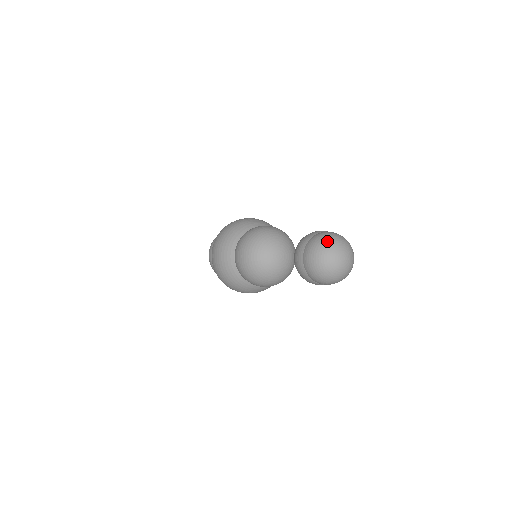
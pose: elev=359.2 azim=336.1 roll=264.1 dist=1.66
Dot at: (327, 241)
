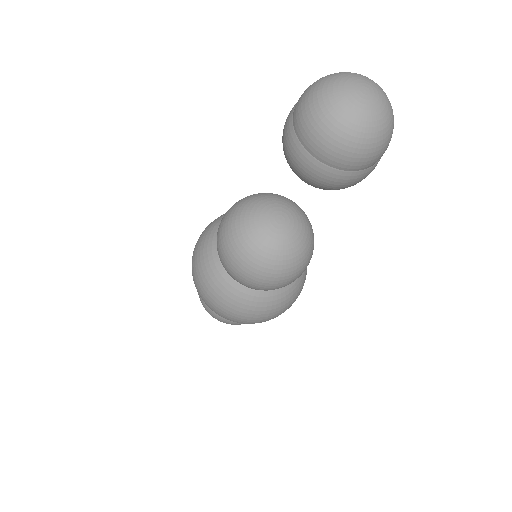
Dot at: (318, 96)
